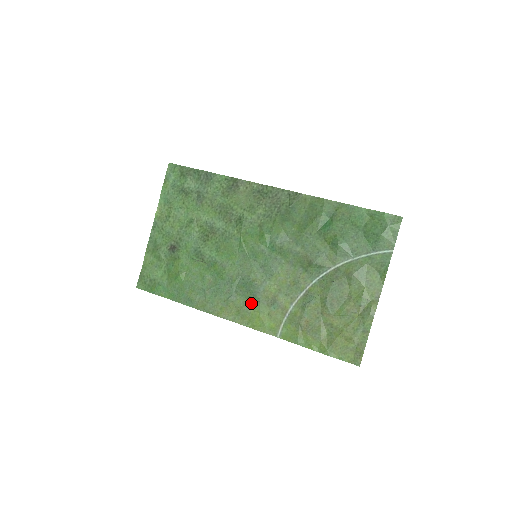
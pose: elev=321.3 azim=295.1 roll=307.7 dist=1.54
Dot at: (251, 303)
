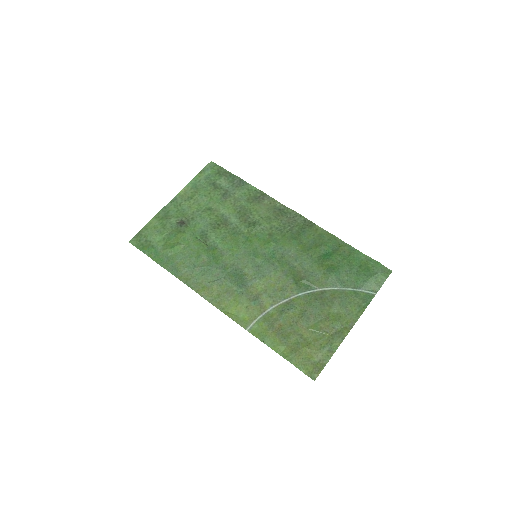
Dot at: (234, 292)
